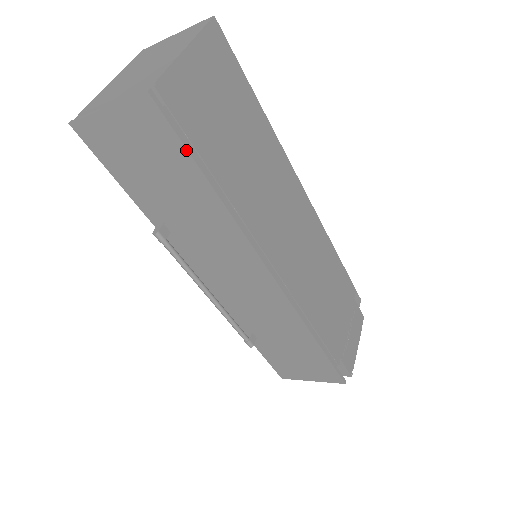
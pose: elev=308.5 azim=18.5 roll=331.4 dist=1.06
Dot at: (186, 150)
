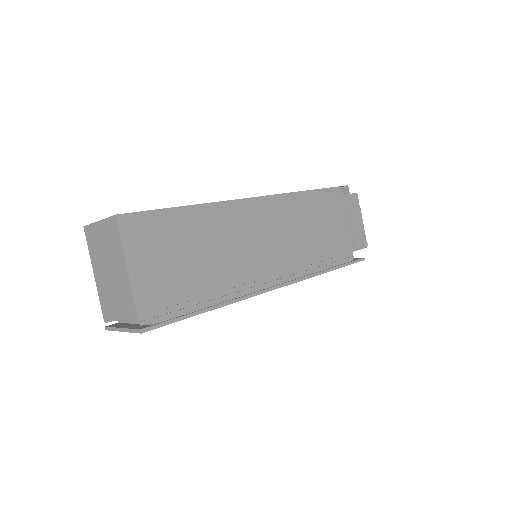
Dot at: occluded
